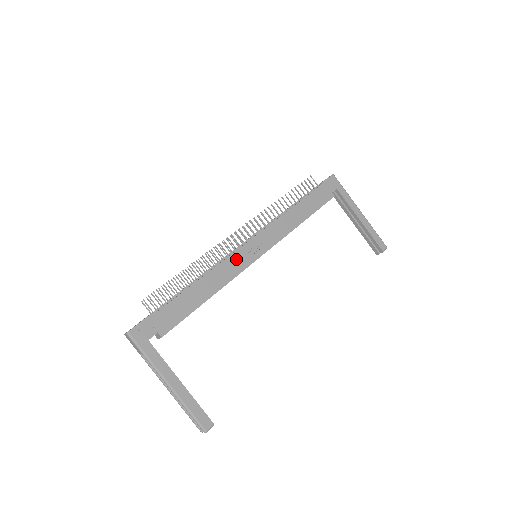
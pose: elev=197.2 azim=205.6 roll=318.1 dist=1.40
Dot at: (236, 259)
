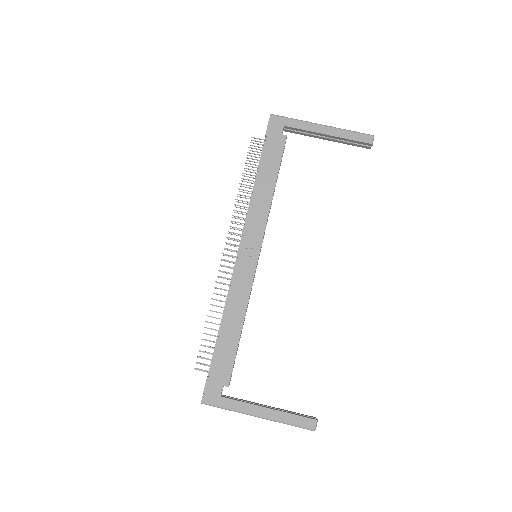
Dot at: (240, 276)
